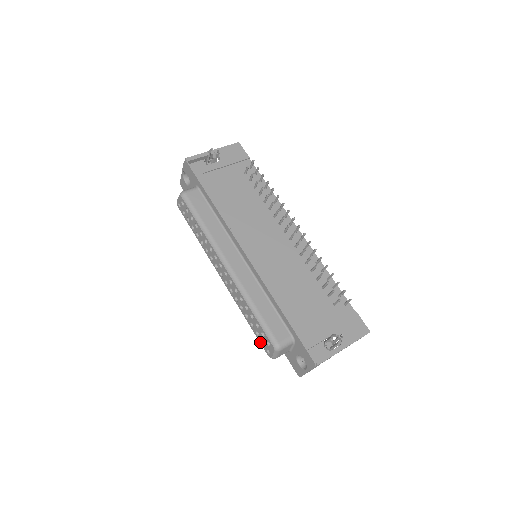
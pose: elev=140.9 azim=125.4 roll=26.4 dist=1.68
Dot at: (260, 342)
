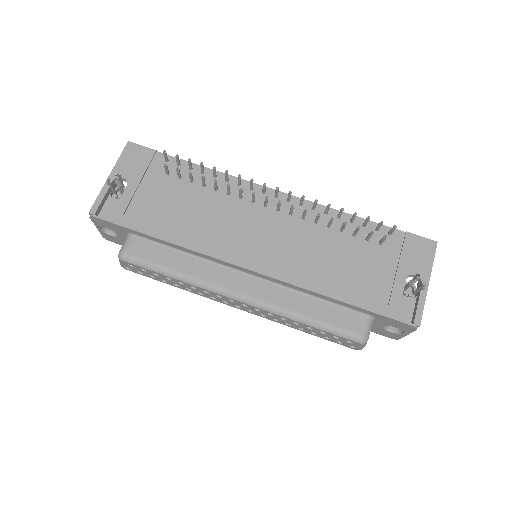
Dot at: occluded
